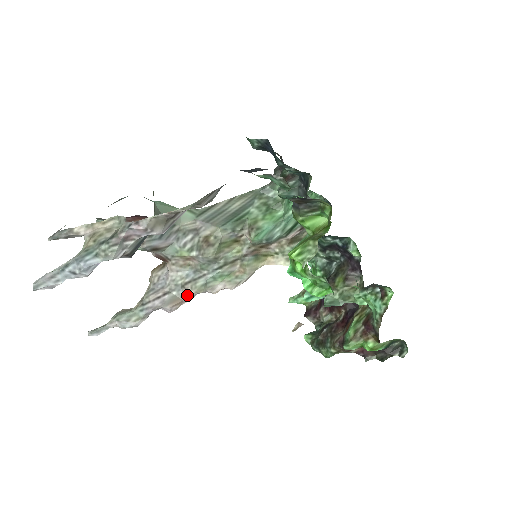
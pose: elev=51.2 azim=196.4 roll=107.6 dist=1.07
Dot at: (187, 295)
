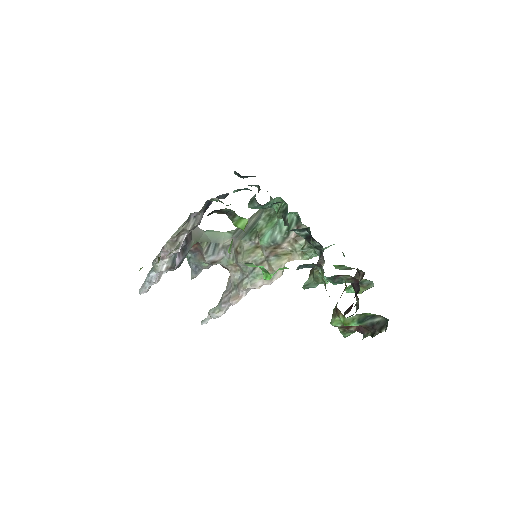
Dot at: (240, 292)
